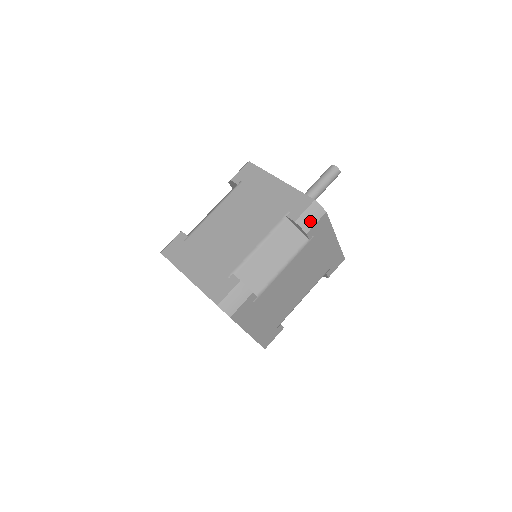
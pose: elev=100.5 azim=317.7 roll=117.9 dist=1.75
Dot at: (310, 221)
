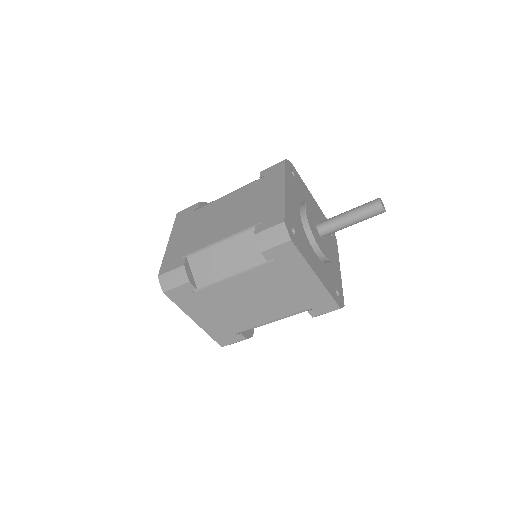
Dot at: occluded
